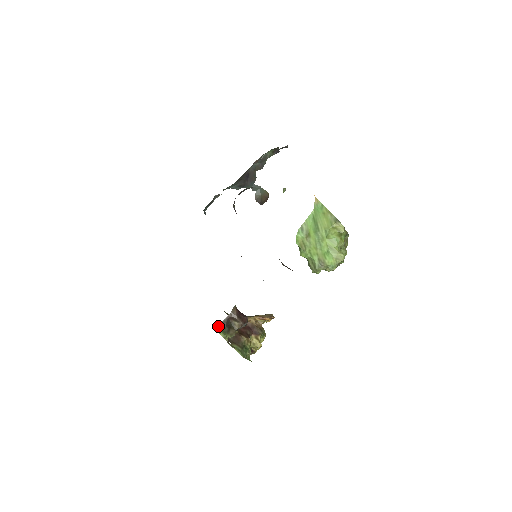
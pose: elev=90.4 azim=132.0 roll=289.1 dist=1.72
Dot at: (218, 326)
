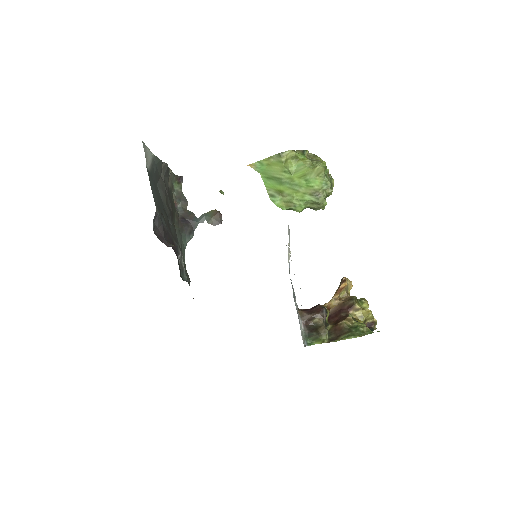
Dot at: (305, 341)
